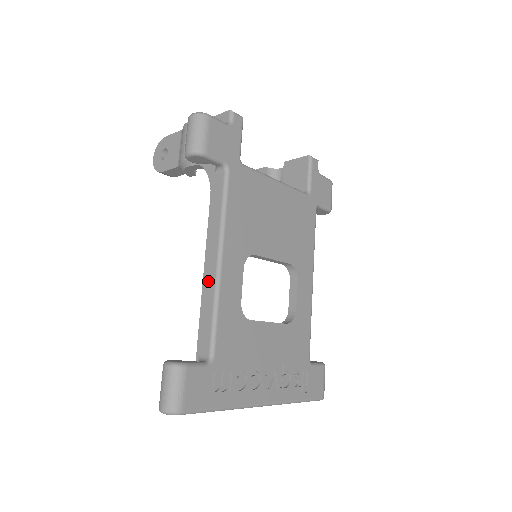
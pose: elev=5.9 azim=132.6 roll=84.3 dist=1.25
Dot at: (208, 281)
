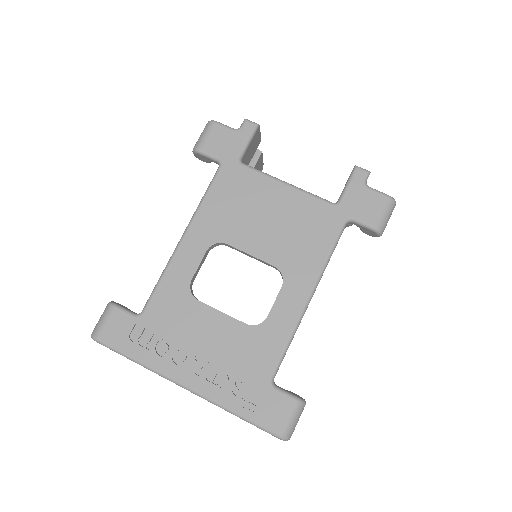
Dot at: occluded
